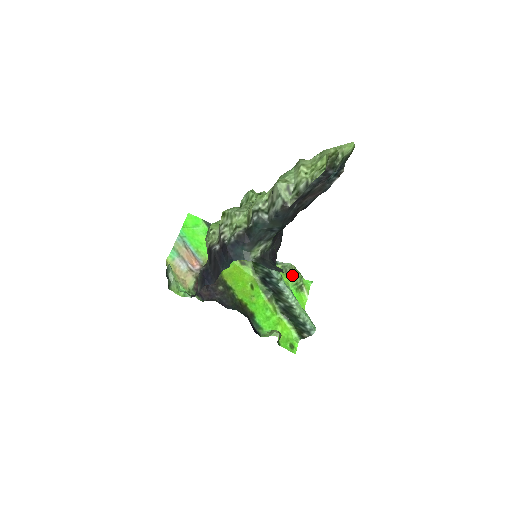
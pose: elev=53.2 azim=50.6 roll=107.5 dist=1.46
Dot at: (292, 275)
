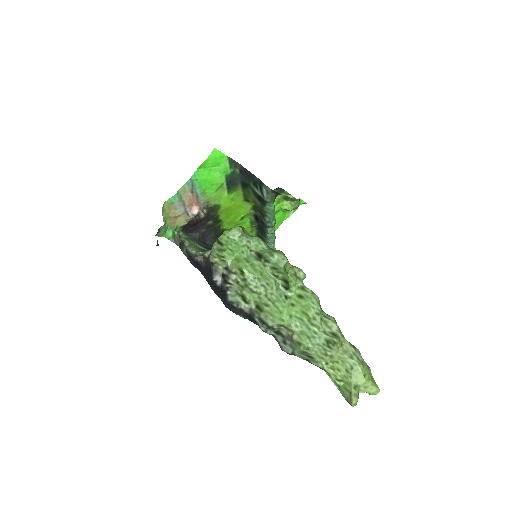
Dot at: (290, 203)
